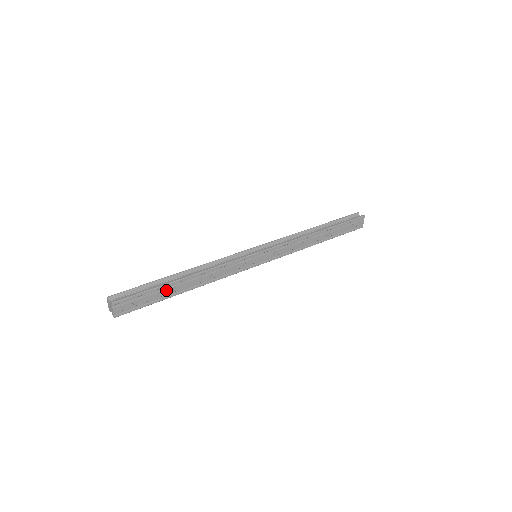
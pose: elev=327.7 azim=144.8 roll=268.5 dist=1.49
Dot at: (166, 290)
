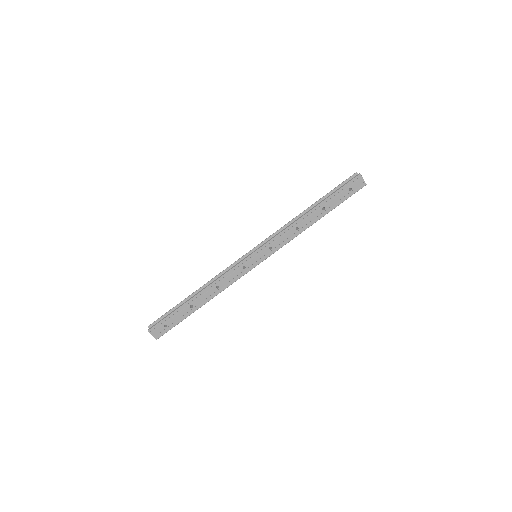
Dot at: (185, 309)
